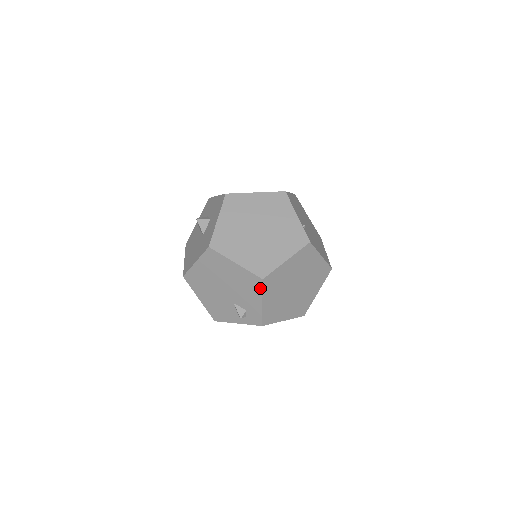
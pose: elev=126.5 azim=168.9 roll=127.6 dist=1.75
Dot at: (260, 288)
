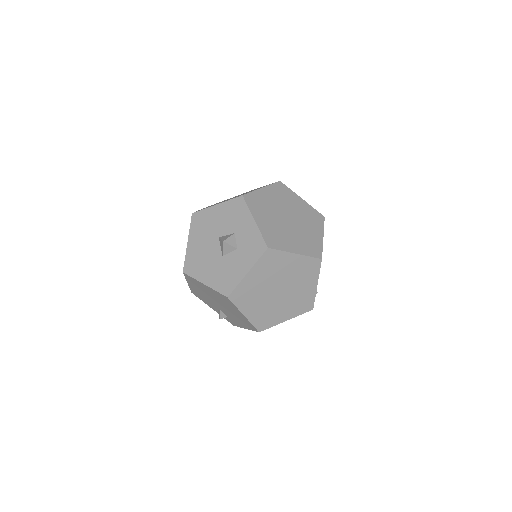
Dot at: (252, 329)
